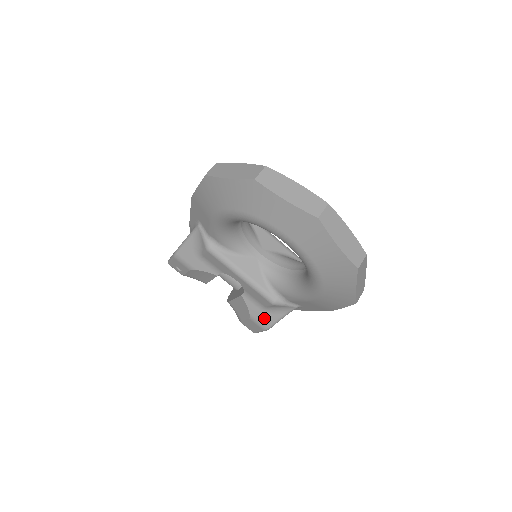
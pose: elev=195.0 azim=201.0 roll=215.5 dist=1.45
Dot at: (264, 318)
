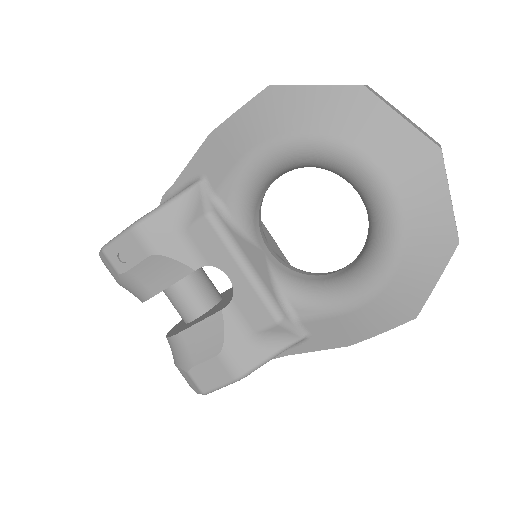
Dot at: (245, 355)
